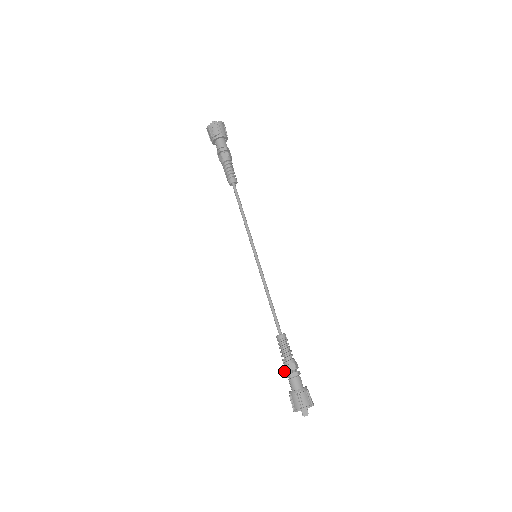
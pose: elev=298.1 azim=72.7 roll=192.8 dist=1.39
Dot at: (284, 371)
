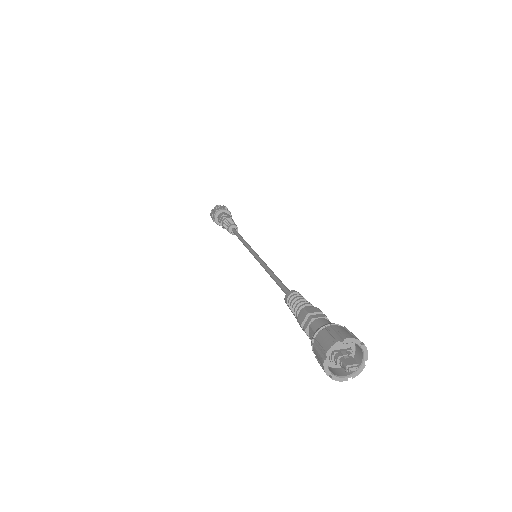
Dot at: (300, 324)
